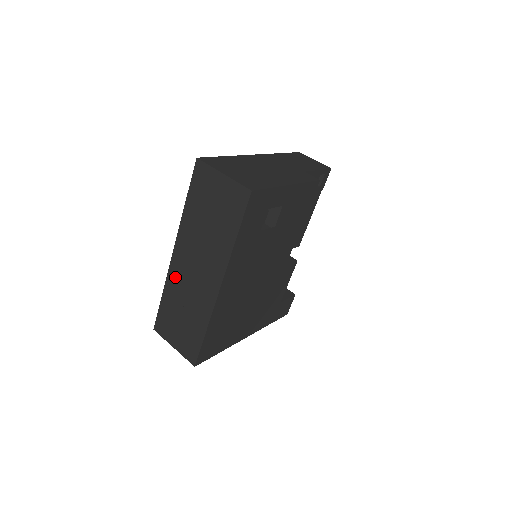
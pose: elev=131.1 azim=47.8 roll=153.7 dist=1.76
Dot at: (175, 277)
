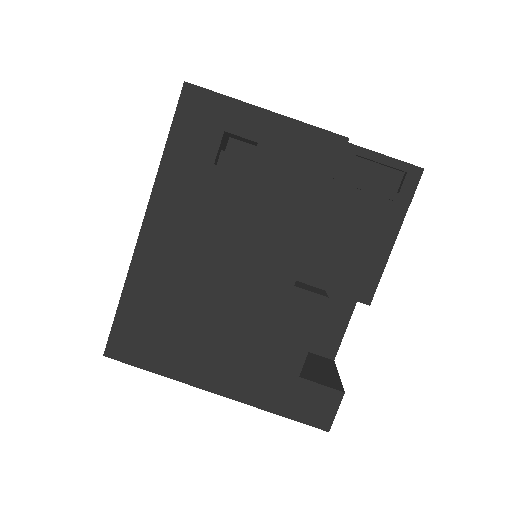
Dot at: occluded
